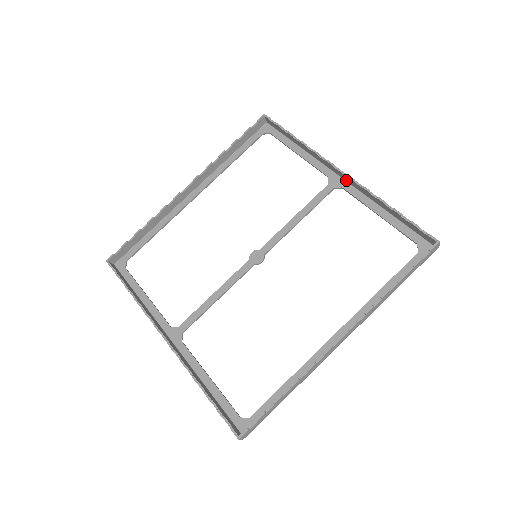
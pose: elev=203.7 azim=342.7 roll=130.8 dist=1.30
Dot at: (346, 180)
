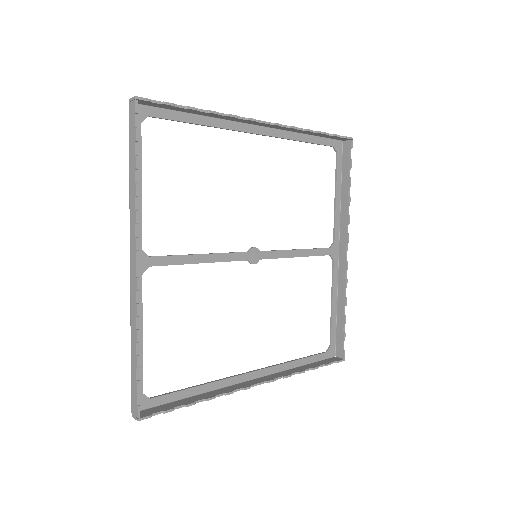
Dot at: (340, 258)
